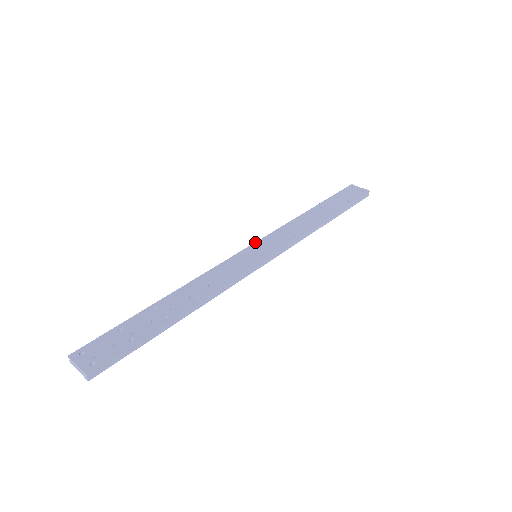
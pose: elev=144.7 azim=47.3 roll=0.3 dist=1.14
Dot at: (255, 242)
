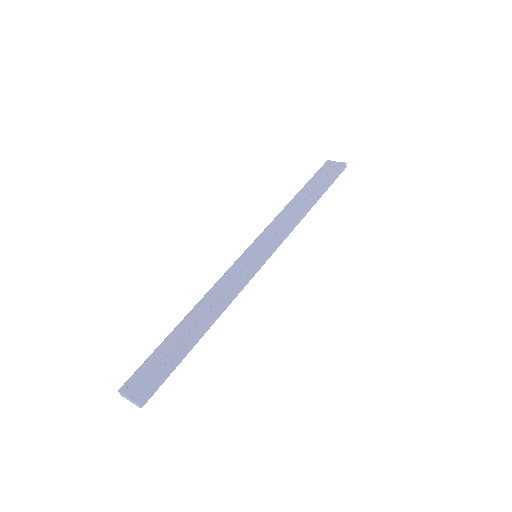
Dot at: (252, 243)
